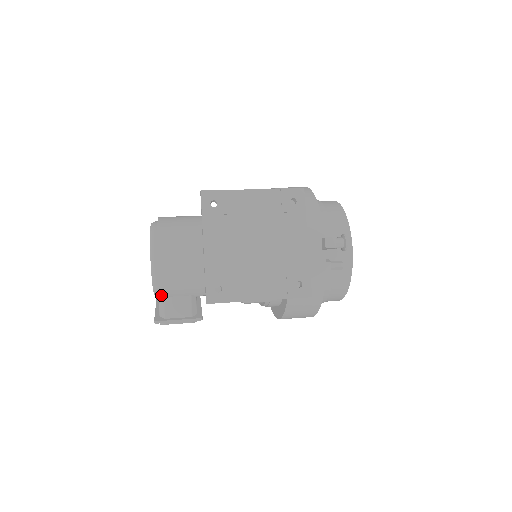
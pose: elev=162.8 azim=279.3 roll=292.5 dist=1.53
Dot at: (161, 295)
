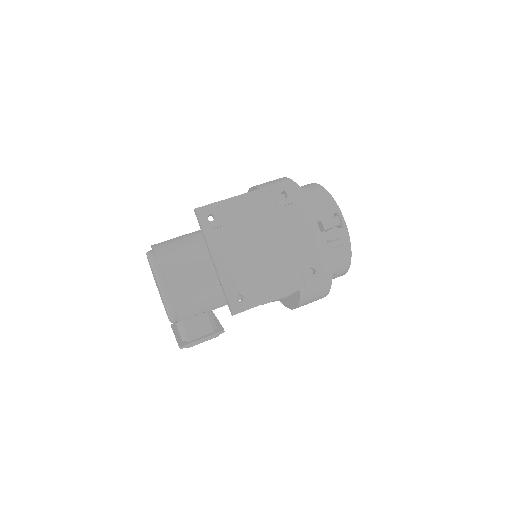
Dot at: (178, 320)
